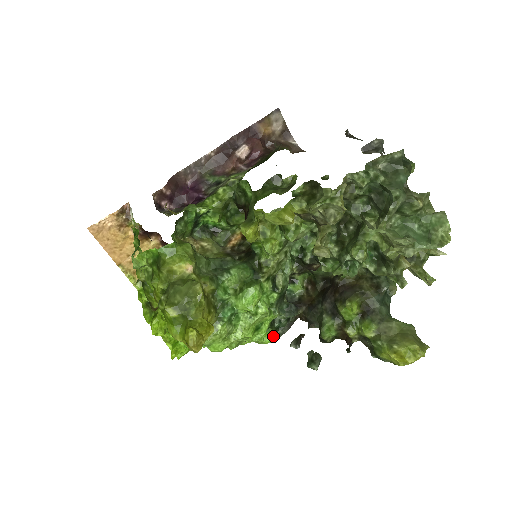
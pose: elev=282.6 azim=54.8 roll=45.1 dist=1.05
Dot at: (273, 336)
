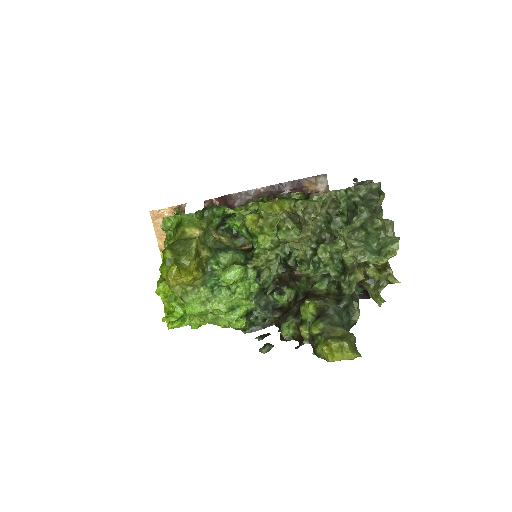
Dot at: (245, 324)
